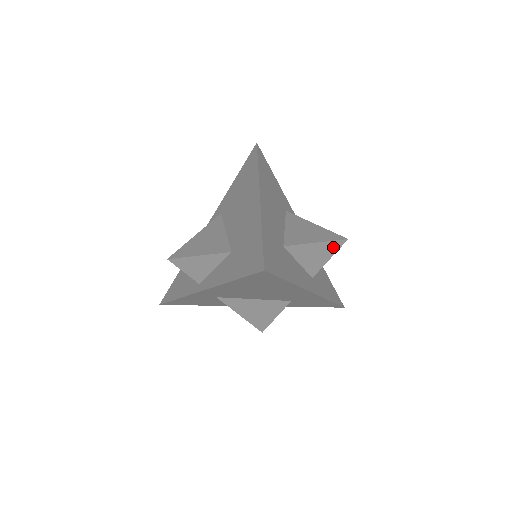
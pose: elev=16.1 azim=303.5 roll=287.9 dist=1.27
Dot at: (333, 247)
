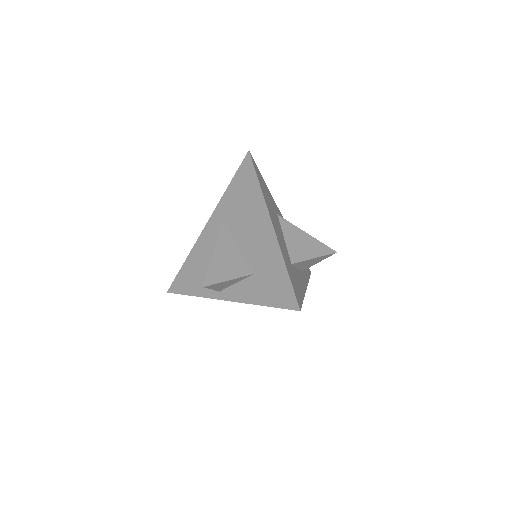
Dot at: (325, 257)
